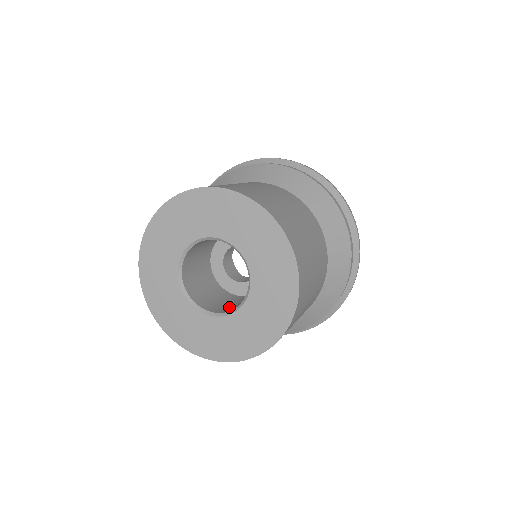
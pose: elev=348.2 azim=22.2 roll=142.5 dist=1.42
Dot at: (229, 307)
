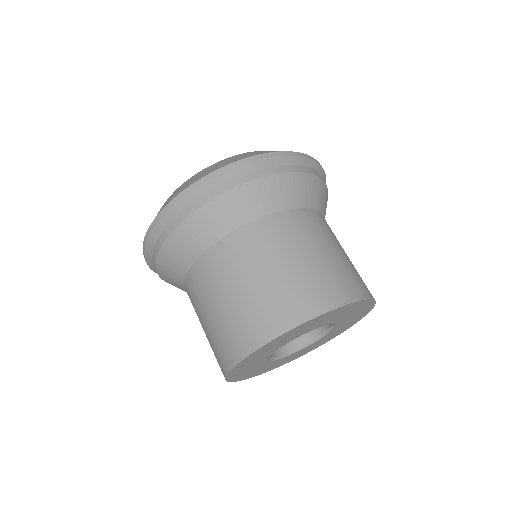
Dot at: occluded
